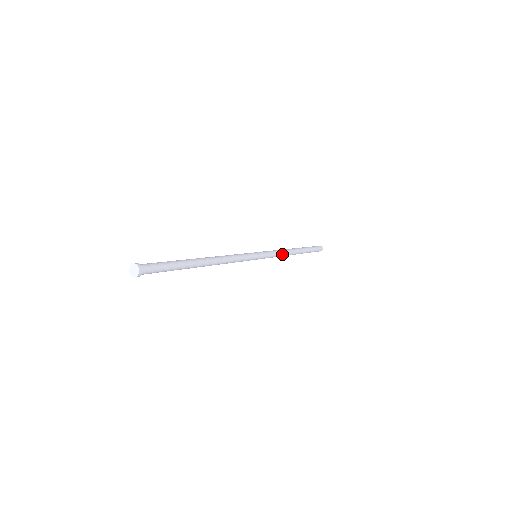
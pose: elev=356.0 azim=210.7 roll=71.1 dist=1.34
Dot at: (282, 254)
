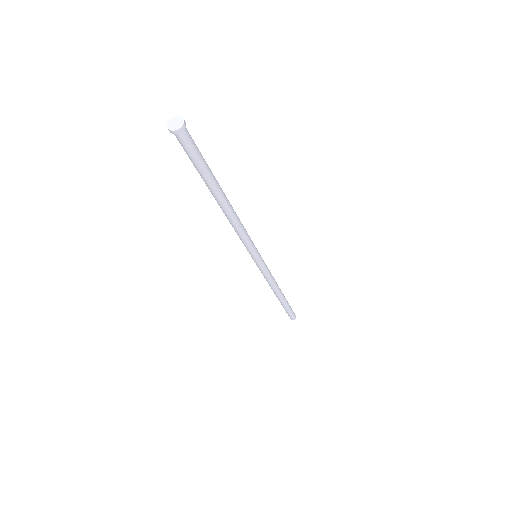
Dot at: (271, 282)
